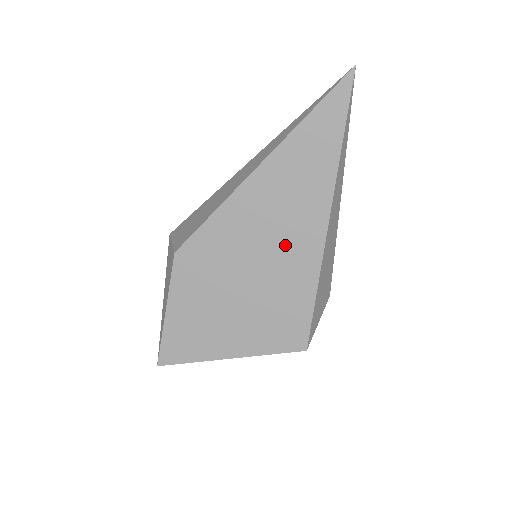
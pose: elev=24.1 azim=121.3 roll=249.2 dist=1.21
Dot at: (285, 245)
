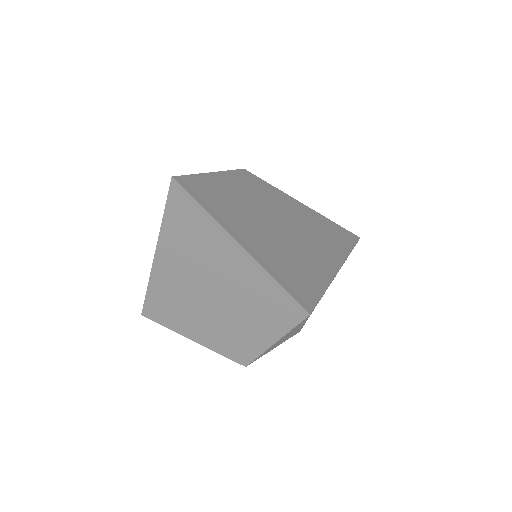
Dot at: (314, 247)
